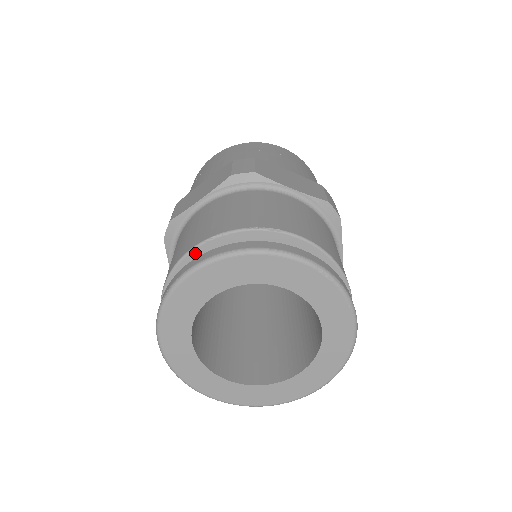
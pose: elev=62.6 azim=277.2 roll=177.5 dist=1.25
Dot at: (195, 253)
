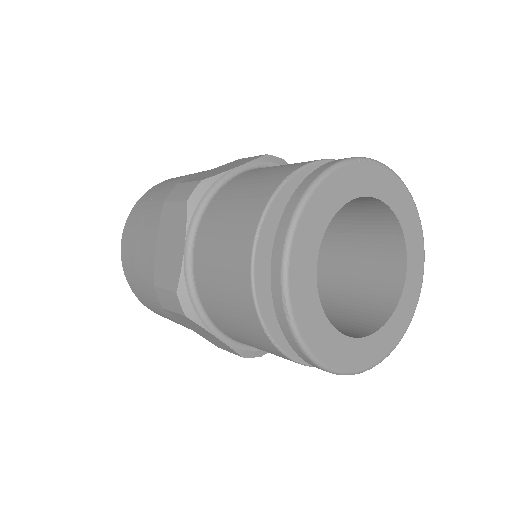
Dot at: (258, 258)
